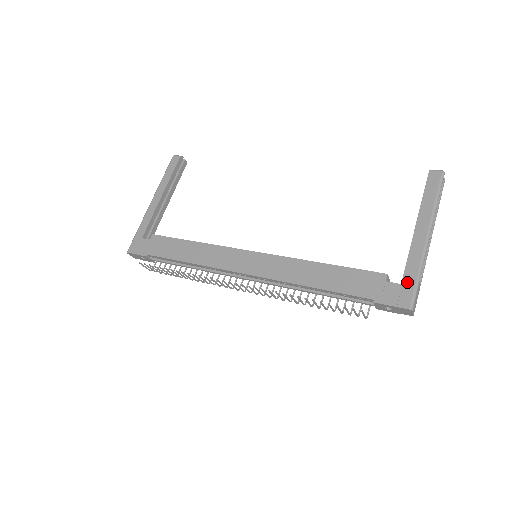
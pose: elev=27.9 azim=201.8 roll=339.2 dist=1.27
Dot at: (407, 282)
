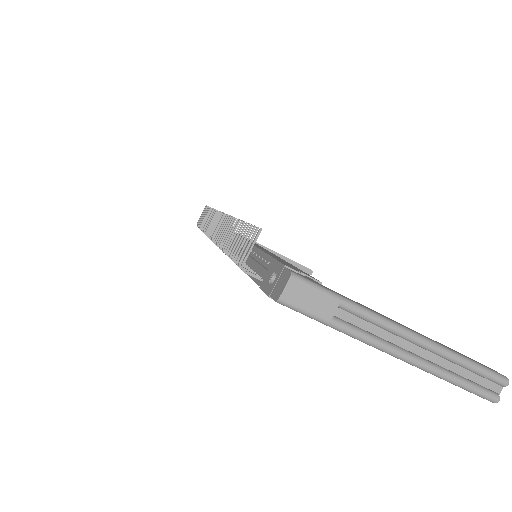
Dot at: (328, 288)
